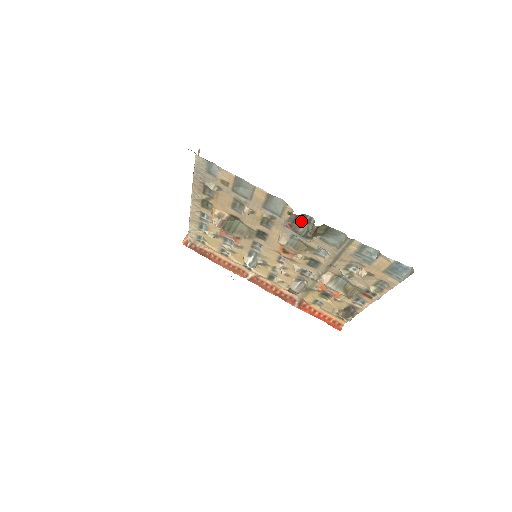
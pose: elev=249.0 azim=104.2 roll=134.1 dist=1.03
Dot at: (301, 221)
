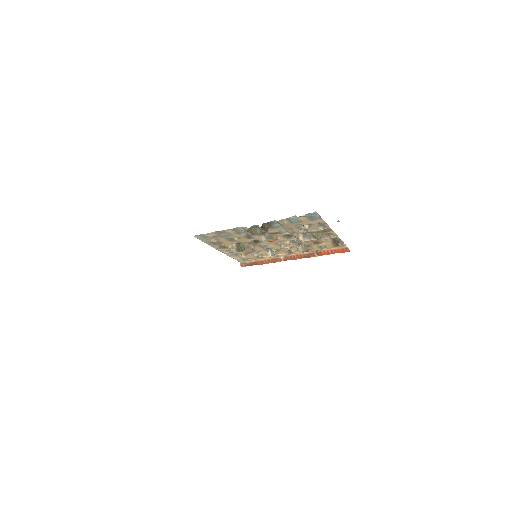
Dot at: (254, 229)
